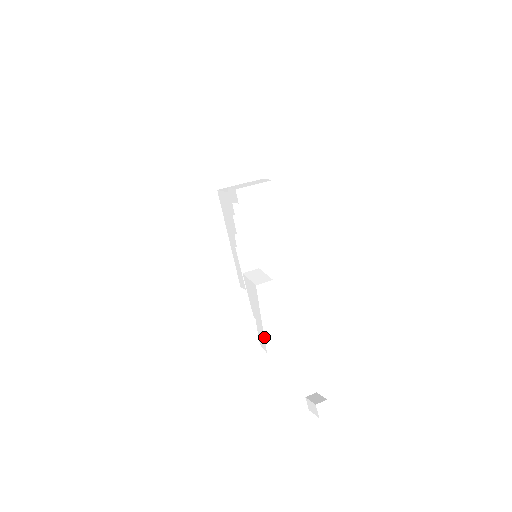
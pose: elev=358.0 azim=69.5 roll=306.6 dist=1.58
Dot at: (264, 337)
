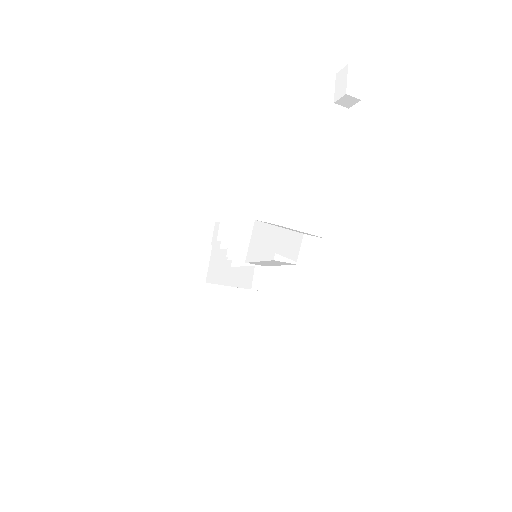
Dot at: (289, 230)
